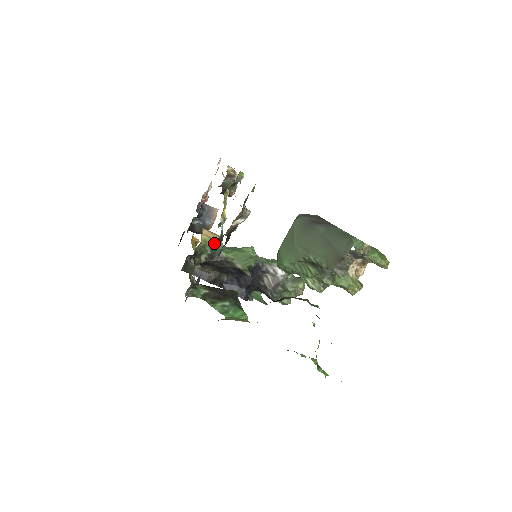
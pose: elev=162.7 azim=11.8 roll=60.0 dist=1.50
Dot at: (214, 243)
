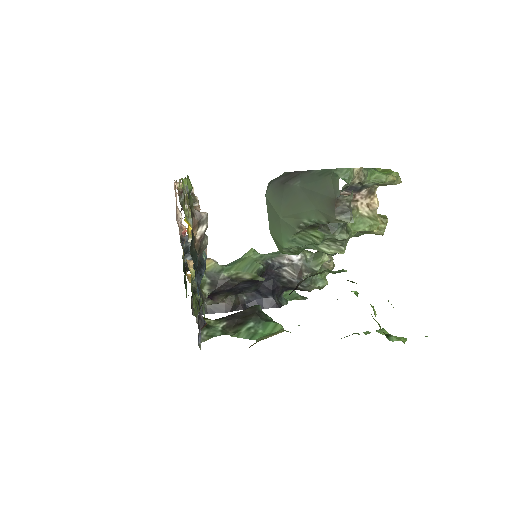
Dot at: (194, 269)
